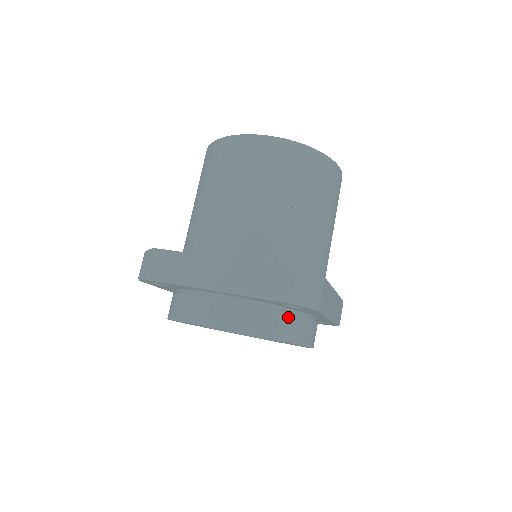
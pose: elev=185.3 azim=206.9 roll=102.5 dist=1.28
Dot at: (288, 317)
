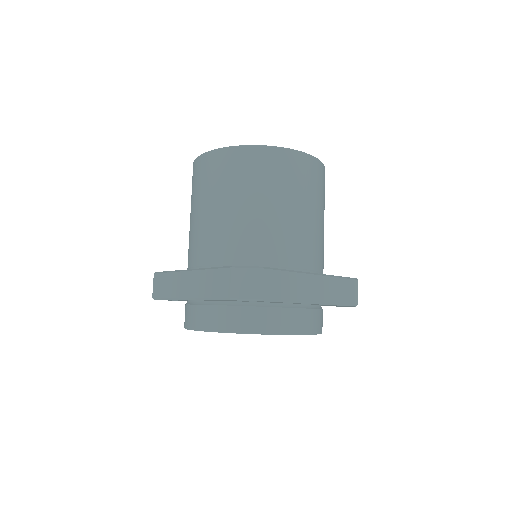
Dot at: occluded
